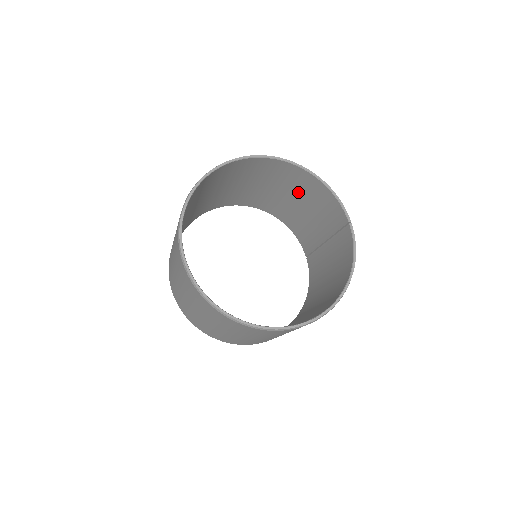
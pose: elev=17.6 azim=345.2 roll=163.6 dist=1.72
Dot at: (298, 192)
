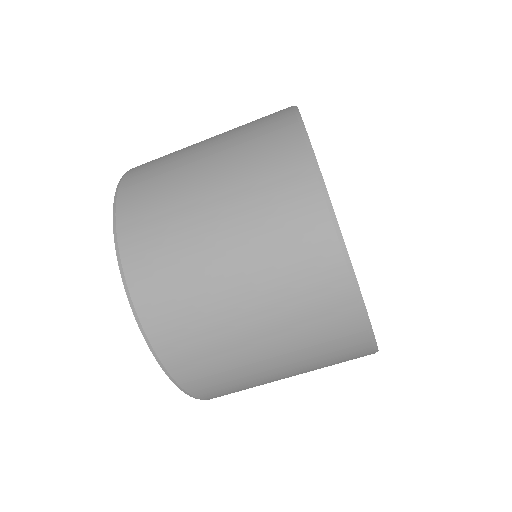
Dot at: occluded
